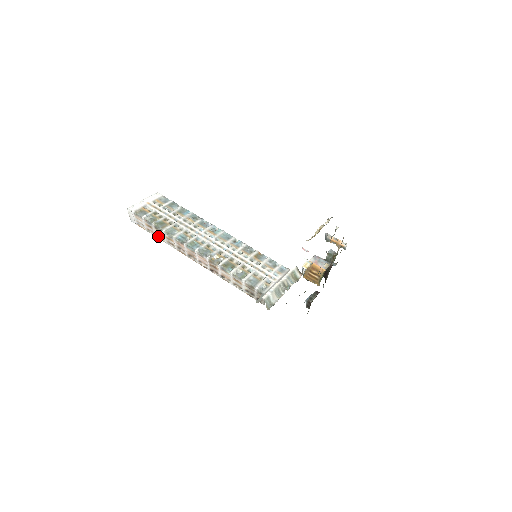
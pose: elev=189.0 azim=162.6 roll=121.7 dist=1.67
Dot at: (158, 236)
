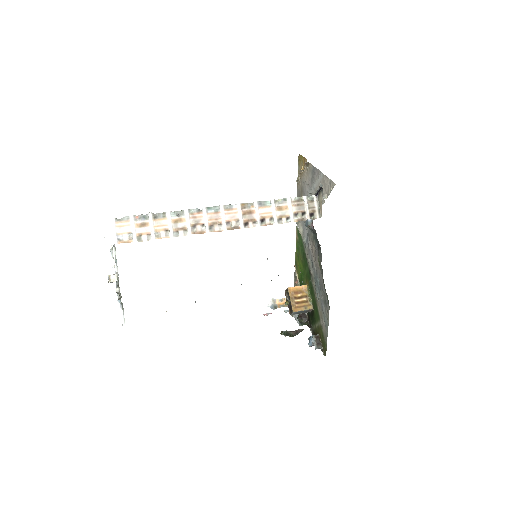
Dot at: (157, 235)
